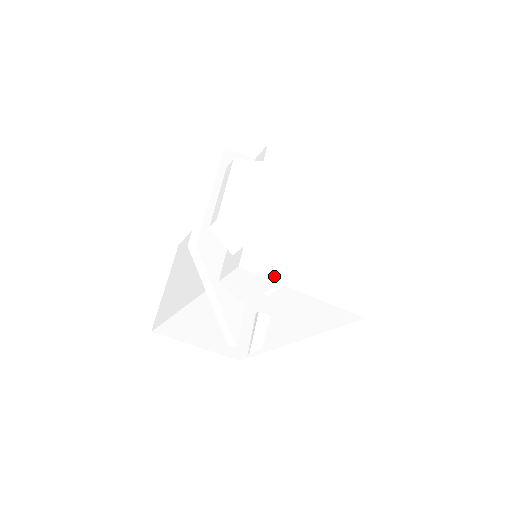
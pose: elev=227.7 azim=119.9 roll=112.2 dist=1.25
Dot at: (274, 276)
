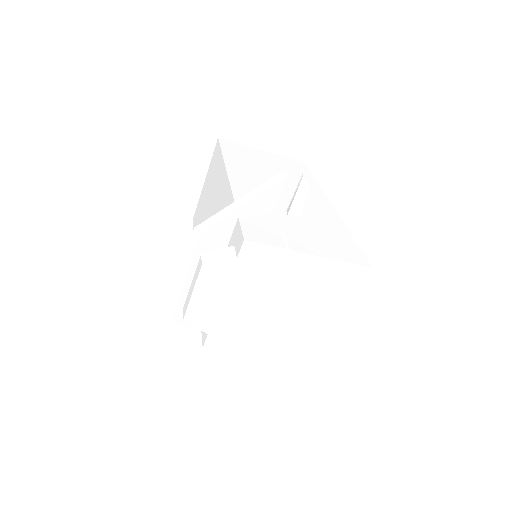
Dot at: (235, 349)
